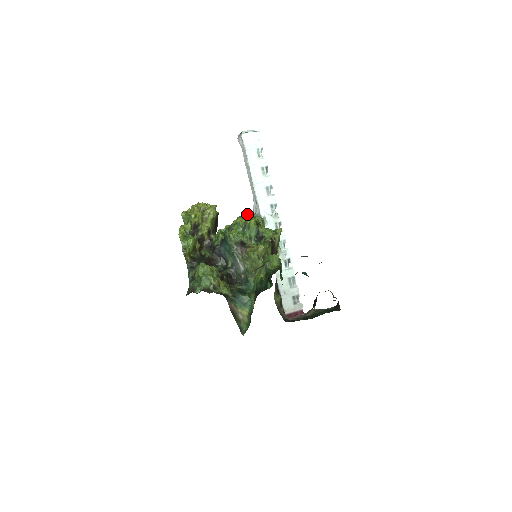
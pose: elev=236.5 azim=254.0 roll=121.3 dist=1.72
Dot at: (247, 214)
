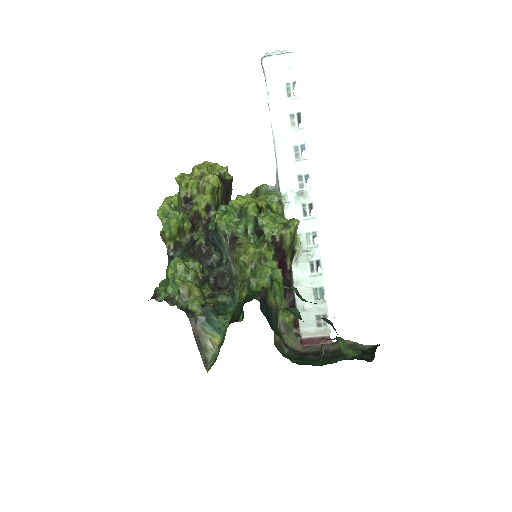
Dot at: (265, 185)
